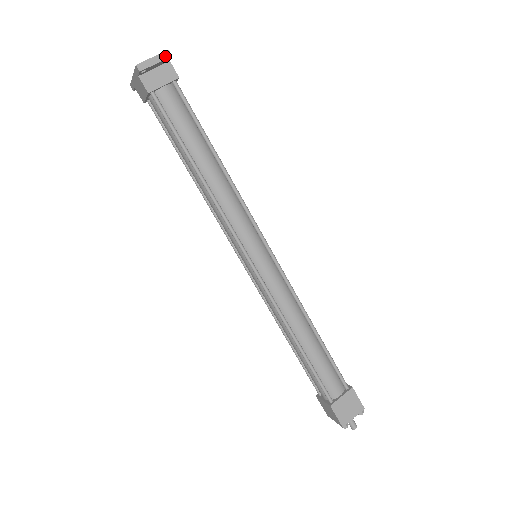
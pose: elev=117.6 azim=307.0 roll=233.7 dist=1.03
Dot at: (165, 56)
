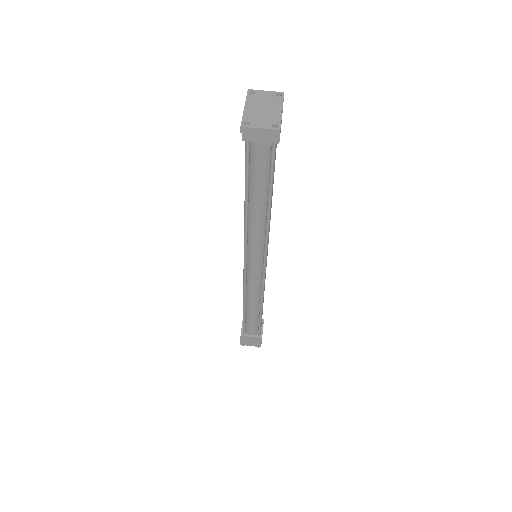
Dot at: (273, 133)
